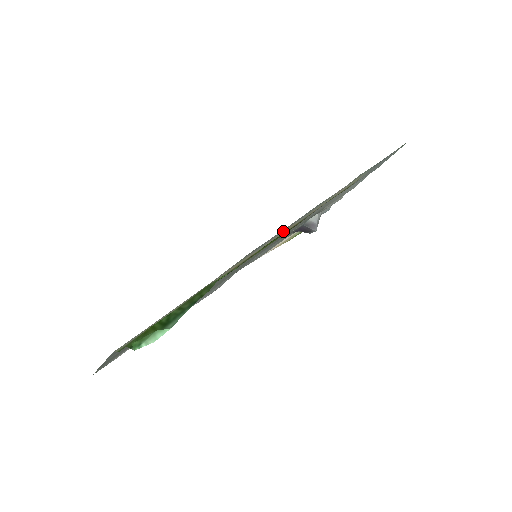
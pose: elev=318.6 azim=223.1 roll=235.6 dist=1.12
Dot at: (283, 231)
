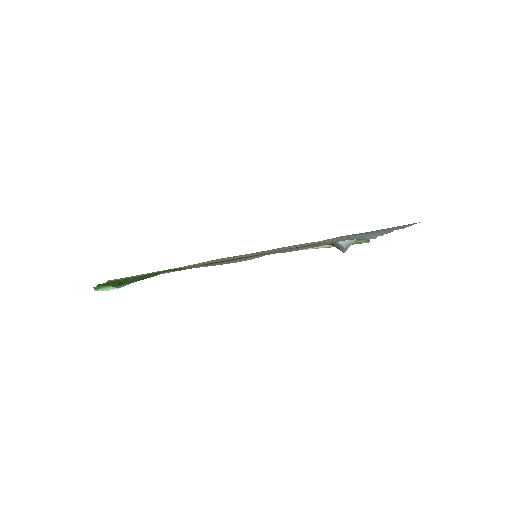
Dot at: (247, 255)
